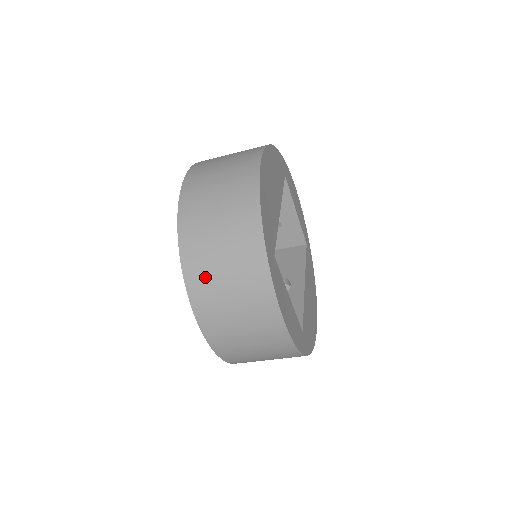
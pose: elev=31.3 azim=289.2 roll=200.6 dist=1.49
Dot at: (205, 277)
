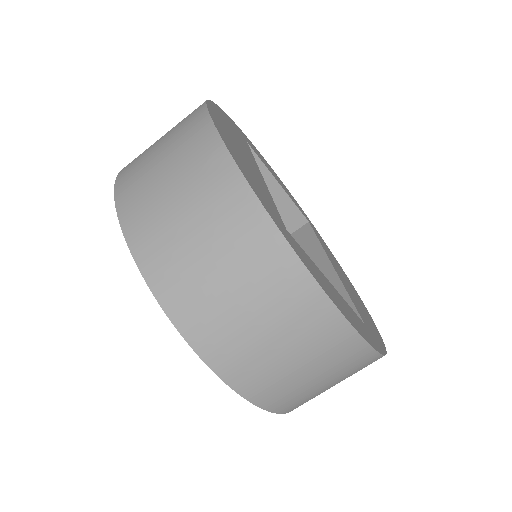
Dot at: (200, 303)
